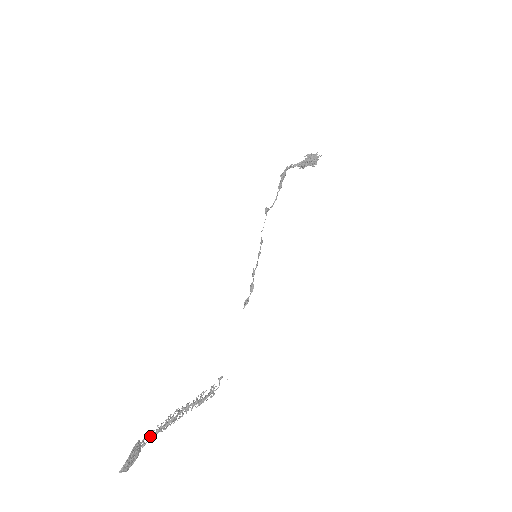
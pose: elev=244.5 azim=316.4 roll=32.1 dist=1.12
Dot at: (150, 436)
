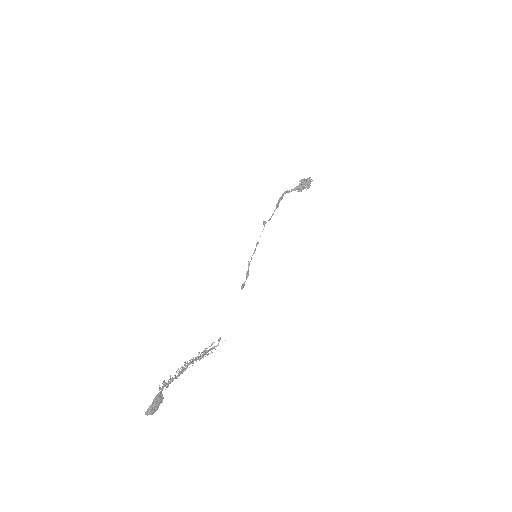
Dot at: (166, 384)
